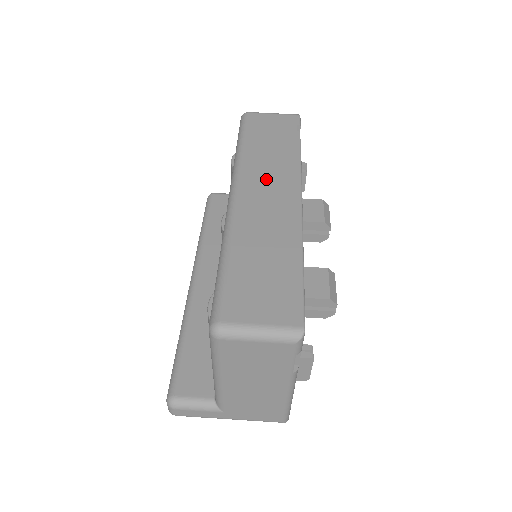
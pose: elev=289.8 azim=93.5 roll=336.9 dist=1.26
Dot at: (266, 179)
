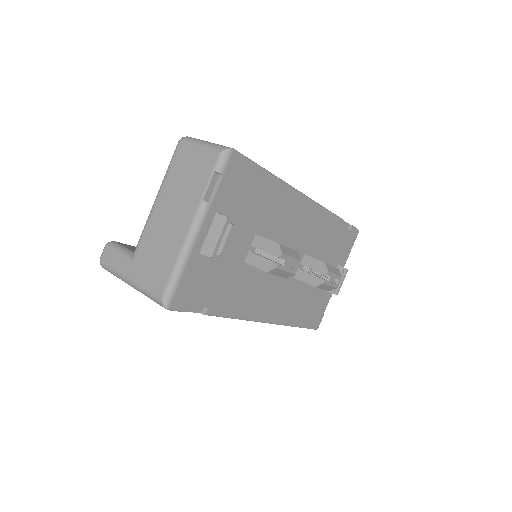
Dot at: occluded
